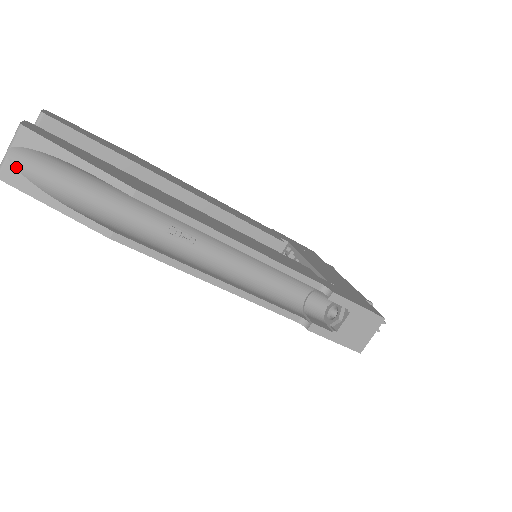
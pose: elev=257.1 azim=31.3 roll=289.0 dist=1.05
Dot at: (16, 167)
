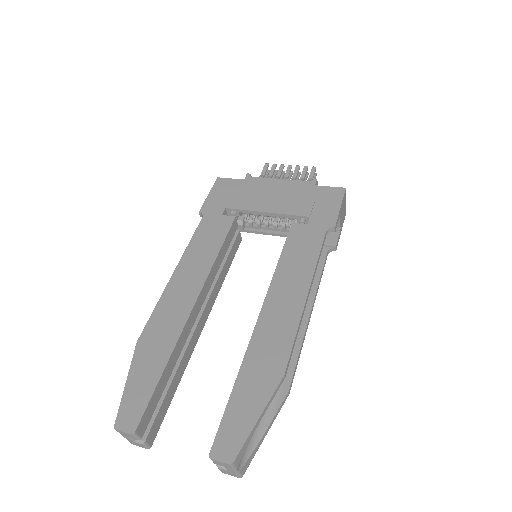
Dot at: (244, 464)
